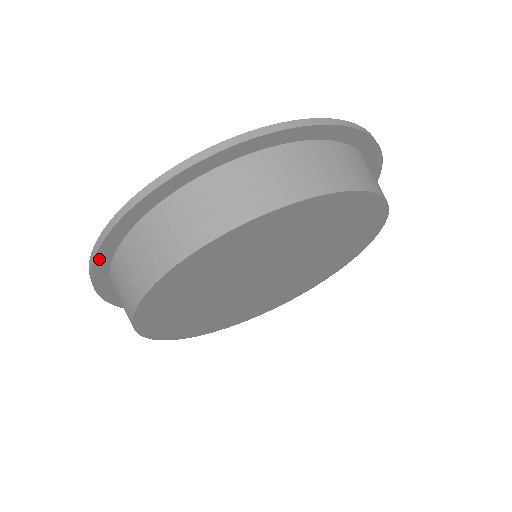
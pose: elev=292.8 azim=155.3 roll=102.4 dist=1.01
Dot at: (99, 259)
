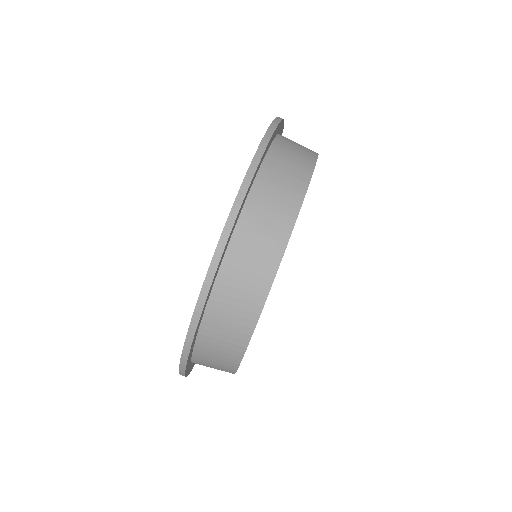
Dot at: (192, 368)
